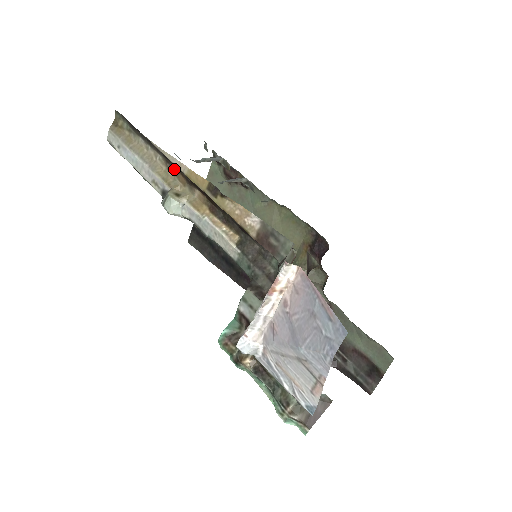
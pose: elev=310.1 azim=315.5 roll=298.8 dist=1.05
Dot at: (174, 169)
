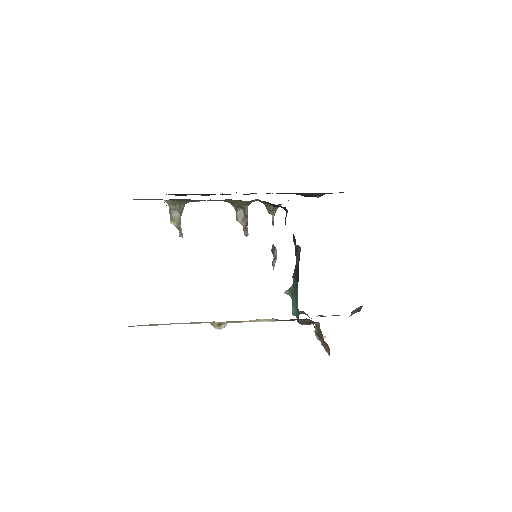
Dot at: occluded
